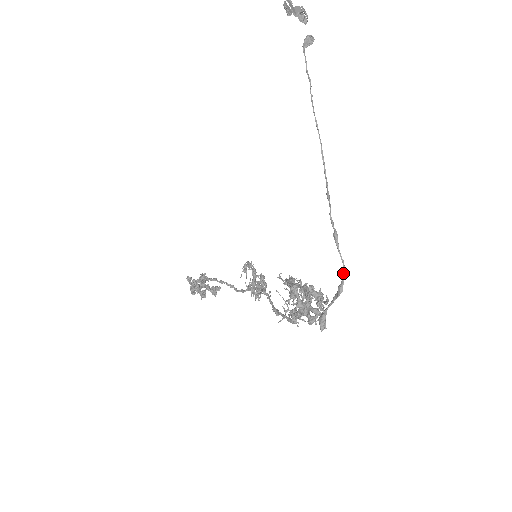
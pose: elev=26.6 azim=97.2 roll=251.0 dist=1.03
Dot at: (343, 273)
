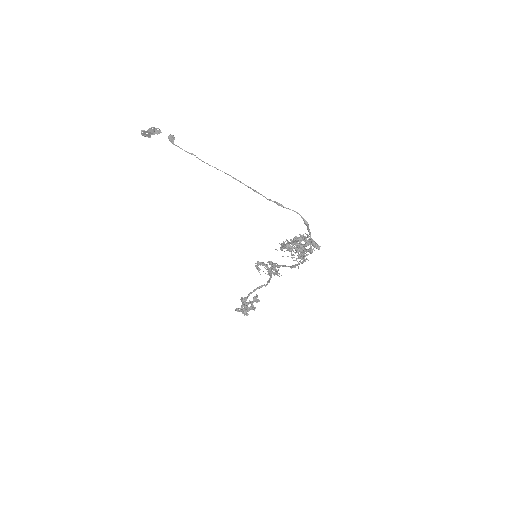
Dot at: occluded
